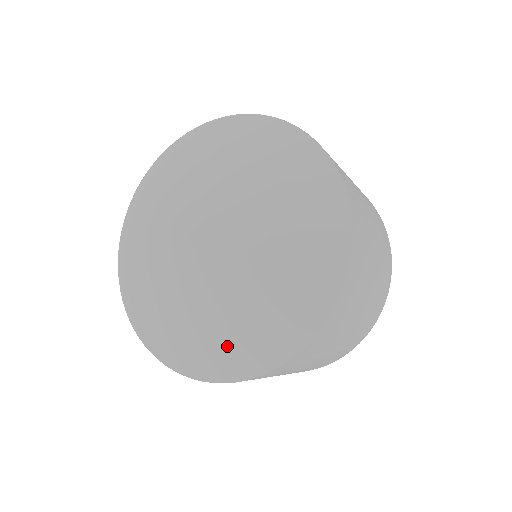
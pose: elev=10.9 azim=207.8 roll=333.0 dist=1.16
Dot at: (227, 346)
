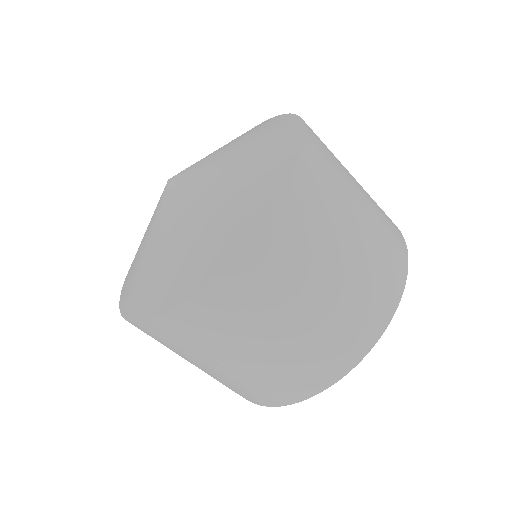
Dot at: (235, 207)
